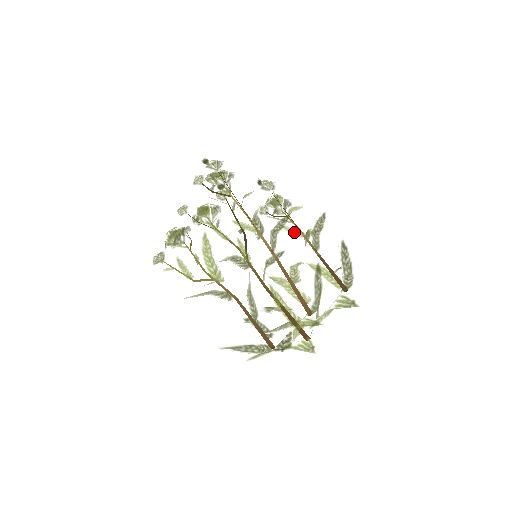
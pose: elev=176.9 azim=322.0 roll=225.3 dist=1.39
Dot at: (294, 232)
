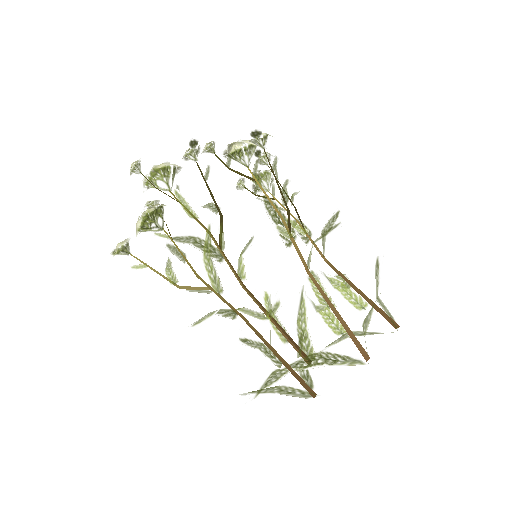
Dot at: (298, 228)
